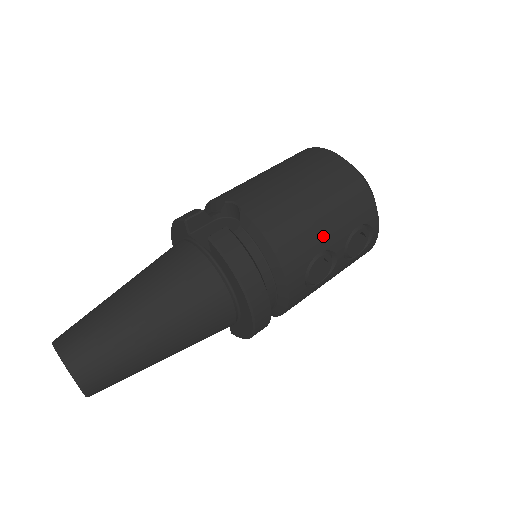
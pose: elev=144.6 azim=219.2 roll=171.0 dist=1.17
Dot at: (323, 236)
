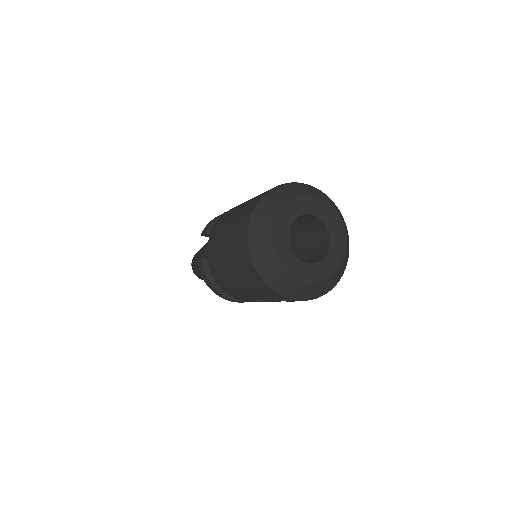
Dot at: (243, 291)
